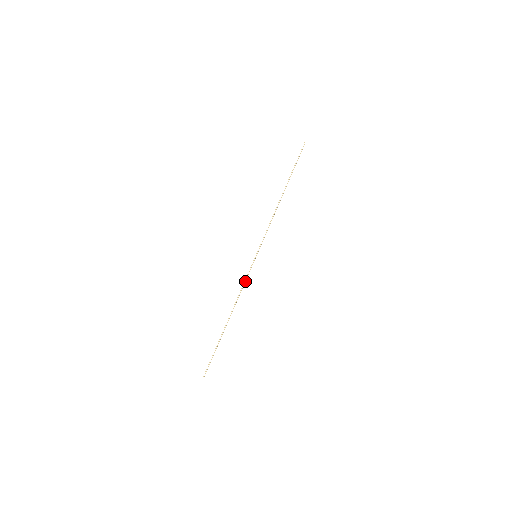
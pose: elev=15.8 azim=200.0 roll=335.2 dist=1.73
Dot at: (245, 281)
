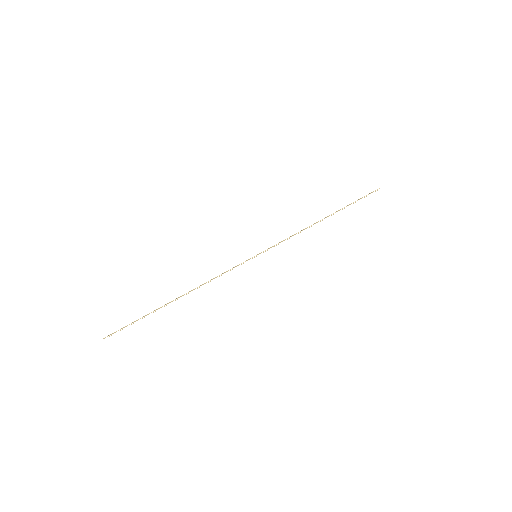
Dot at: occluded
